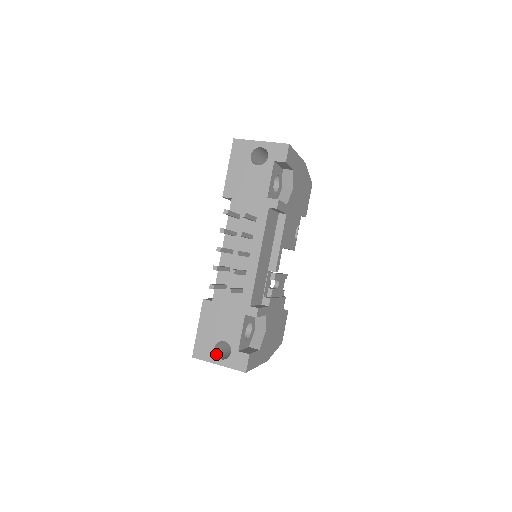
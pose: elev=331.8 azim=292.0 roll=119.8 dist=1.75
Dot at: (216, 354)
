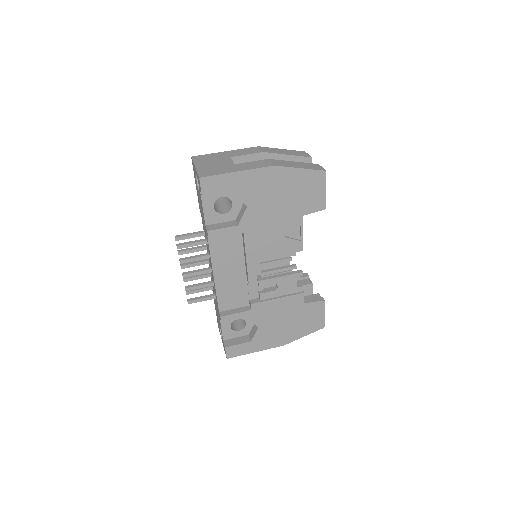
Dot at: occluded
